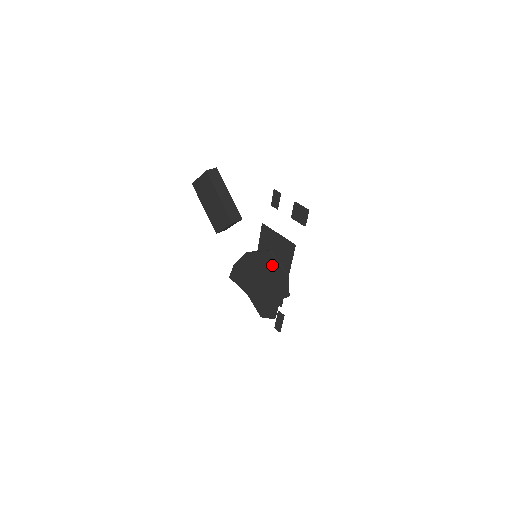
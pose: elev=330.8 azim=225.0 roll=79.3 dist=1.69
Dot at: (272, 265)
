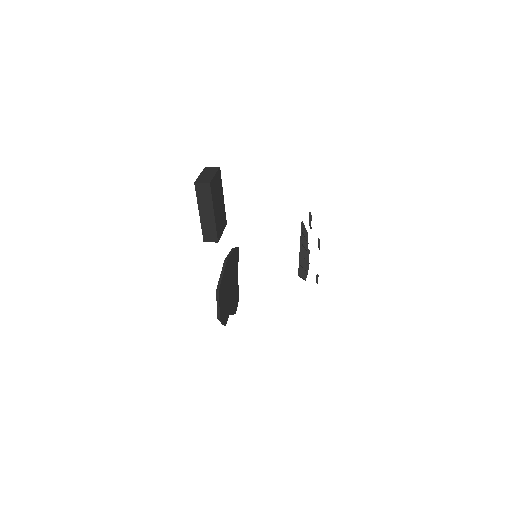
Dot at: occluded
